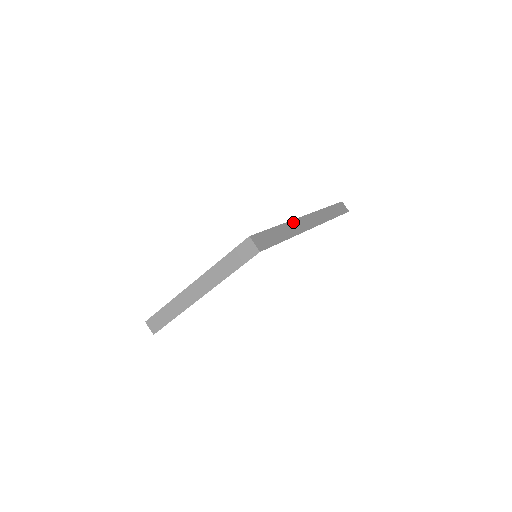
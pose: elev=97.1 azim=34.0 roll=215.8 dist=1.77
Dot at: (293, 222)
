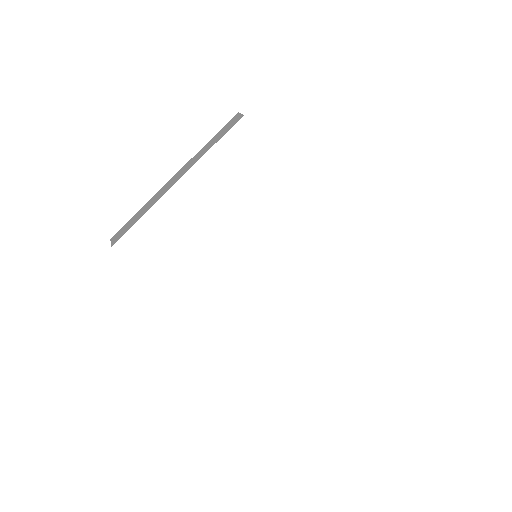
Dot at: occluded
